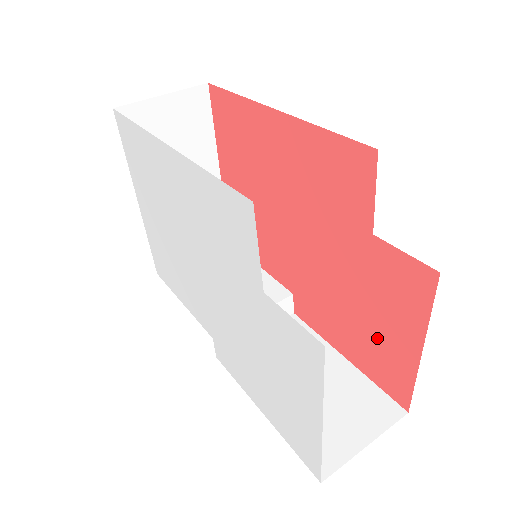
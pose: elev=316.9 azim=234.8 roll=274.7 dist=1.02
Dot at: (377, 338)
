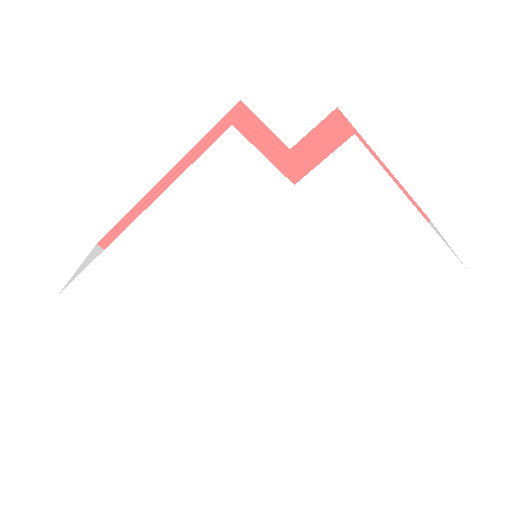
Dot at: occluded
